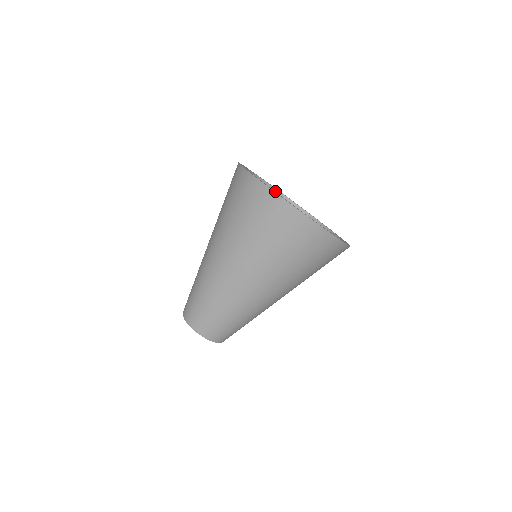
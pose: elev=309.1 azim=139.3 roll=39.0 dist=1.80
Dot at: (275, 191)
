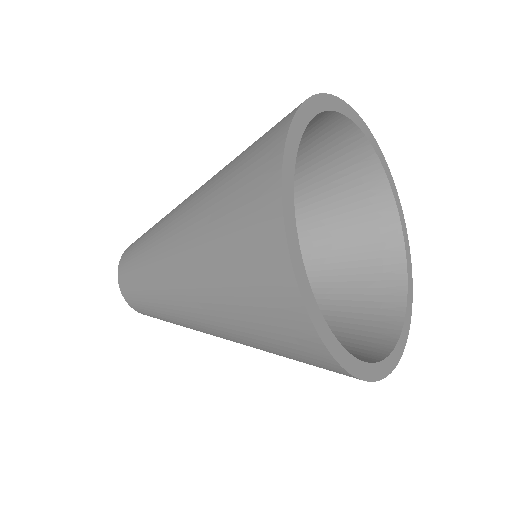
Dot at: (386, 187)
